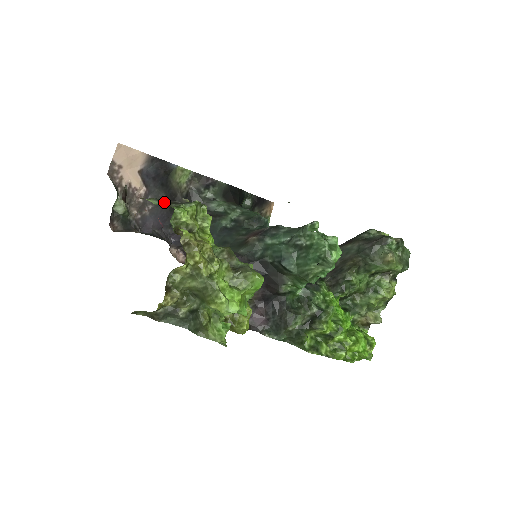
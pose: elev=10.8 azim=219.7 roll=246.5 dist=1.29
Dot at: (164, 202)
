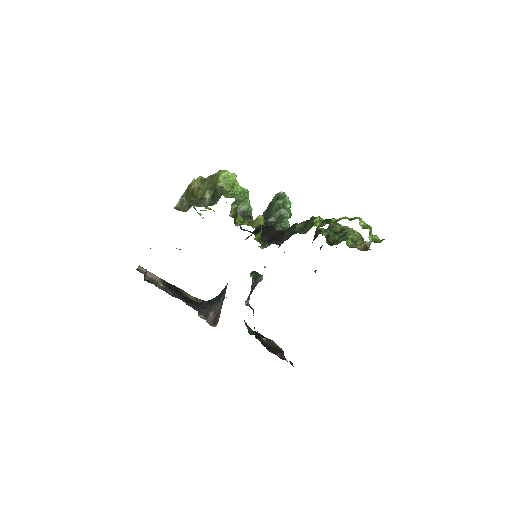
Dot at: occluded
